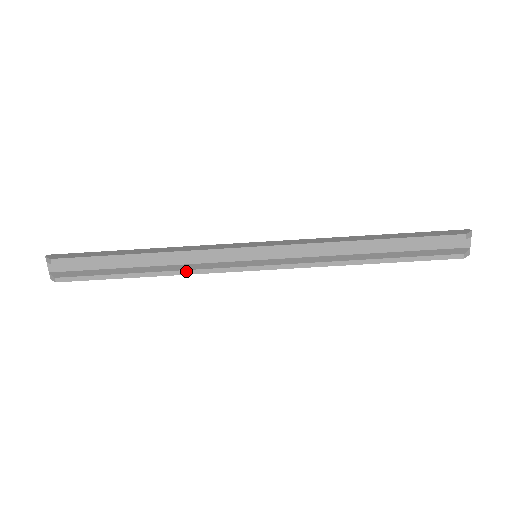
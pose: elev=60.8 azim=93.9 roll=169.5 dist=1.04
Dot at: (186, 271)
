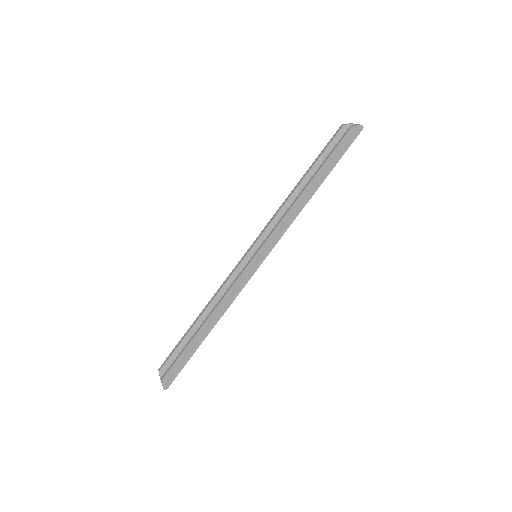
Dot at: (221, 298)
